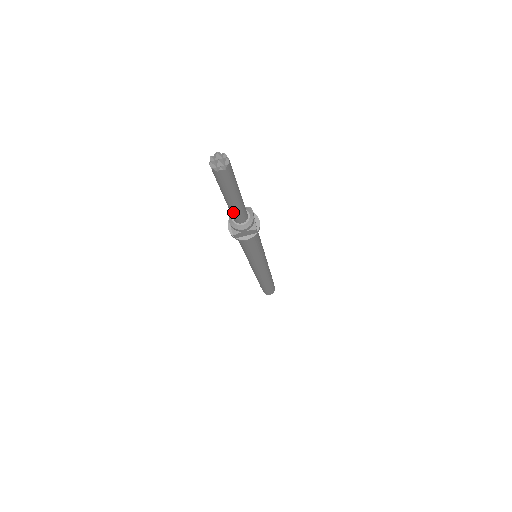
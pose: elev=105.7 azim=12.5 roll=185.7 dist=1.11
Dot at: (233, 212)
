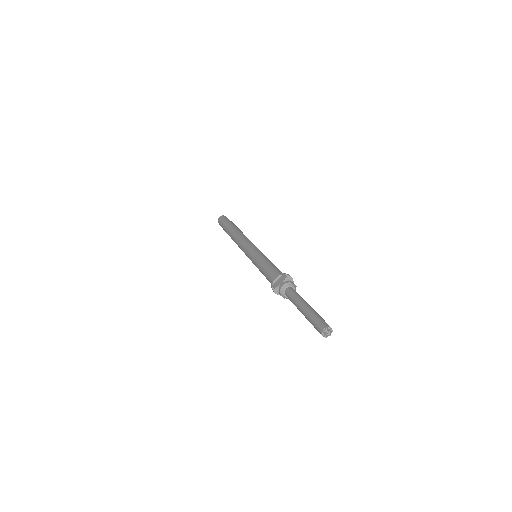
Dot at: (293, 302)
